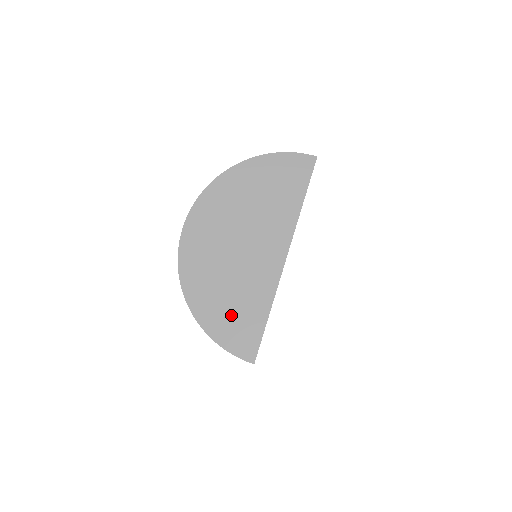
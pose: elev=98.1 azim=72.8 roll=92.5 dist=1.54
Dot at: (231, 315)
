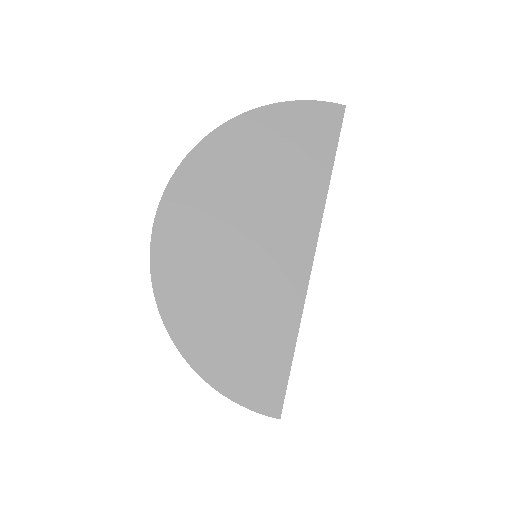
Dot at: (239, 347)
